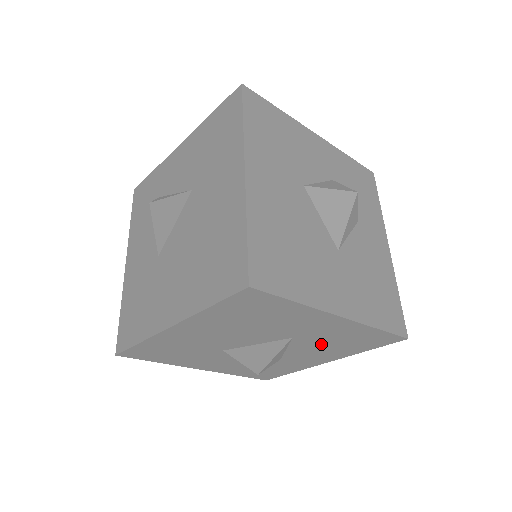
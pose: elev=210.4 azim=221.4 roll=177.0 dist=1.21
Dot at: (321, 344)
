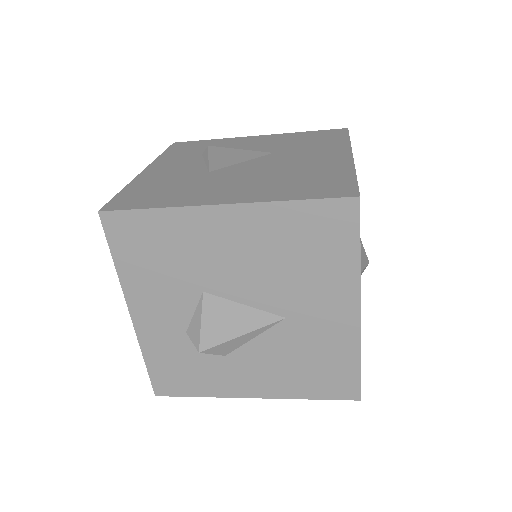
Dot at: (291, 352)
